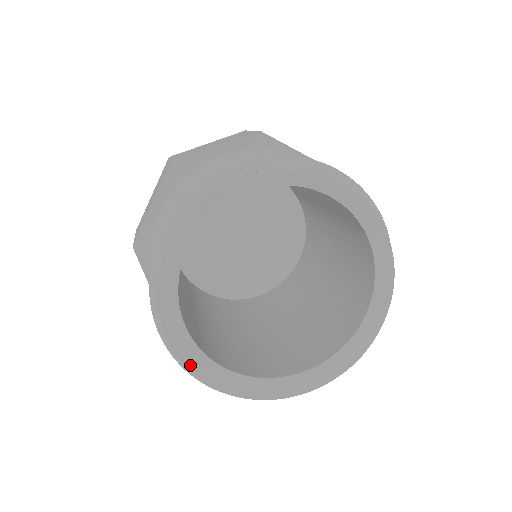
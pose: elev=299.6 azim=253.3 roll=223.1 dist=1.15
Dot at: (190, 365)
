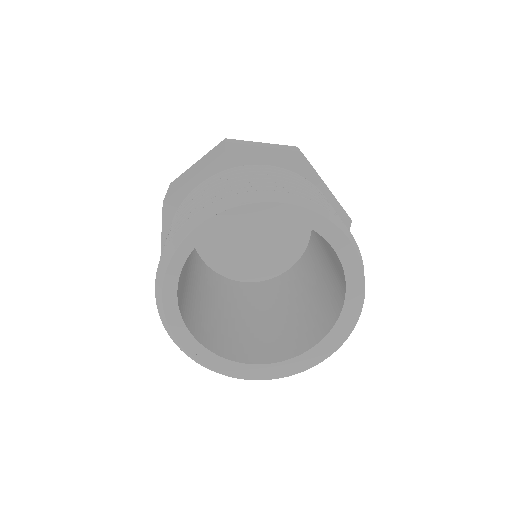
Dot at: (214, 367)
